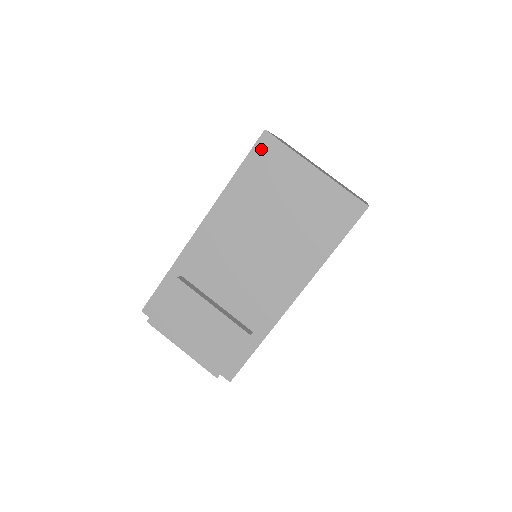
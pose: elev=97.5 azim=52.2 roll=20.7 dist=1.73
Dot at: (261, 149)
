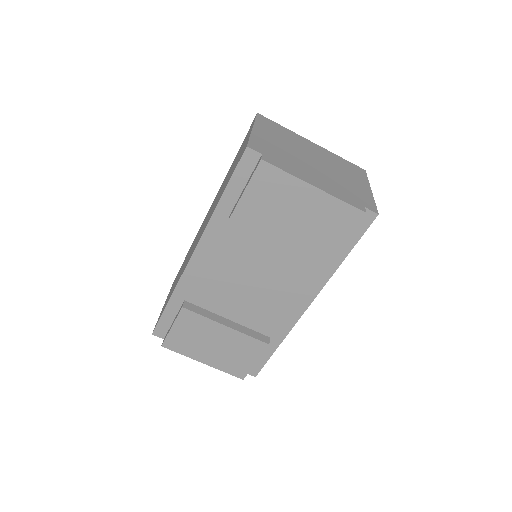
Dot at: (246, 169)
